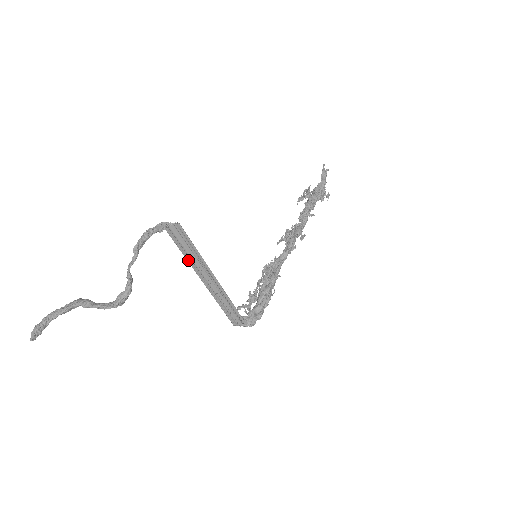
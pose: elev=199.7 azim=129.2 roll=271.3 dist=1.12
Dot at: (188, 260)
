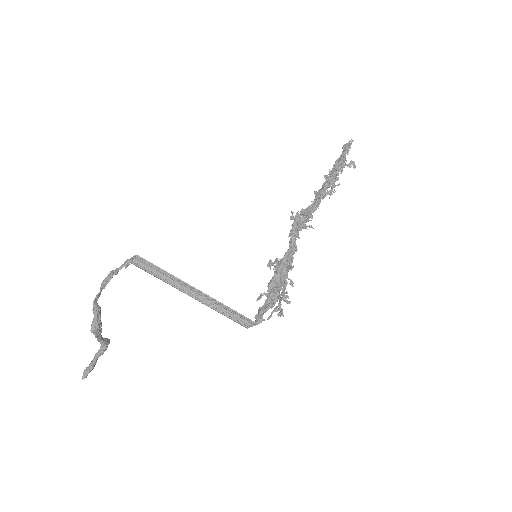
Dot at: (165, 282)
